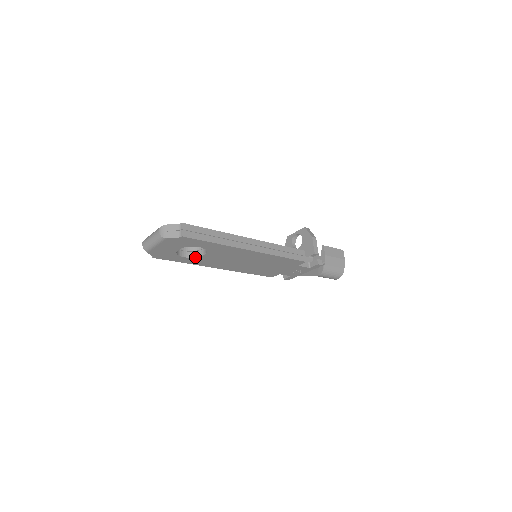
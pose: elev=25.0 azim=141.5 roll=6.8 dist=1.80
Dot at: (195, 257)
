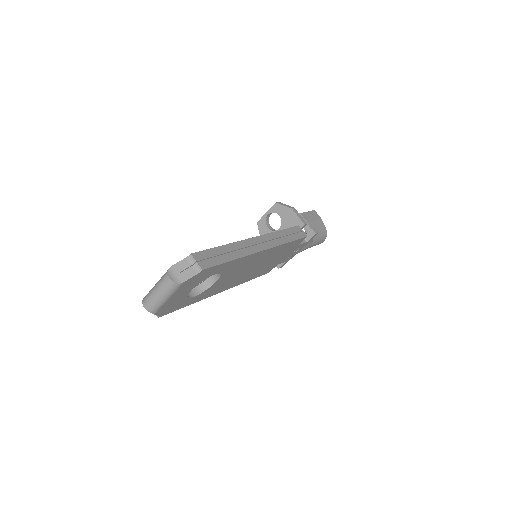
Dot at: (205, 290)
